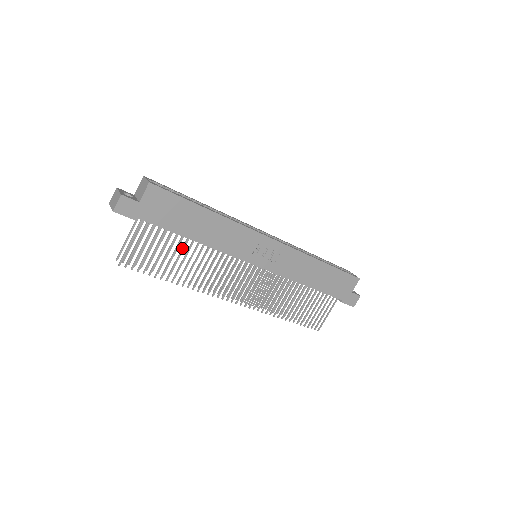
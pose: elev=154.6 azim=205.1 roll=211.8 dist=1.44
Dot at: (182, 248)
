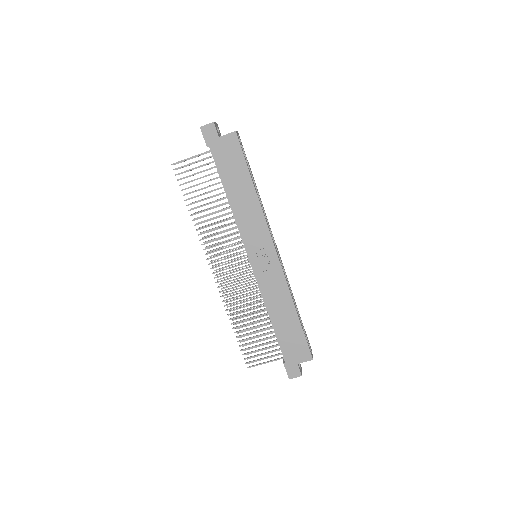
Dot at: occluded
